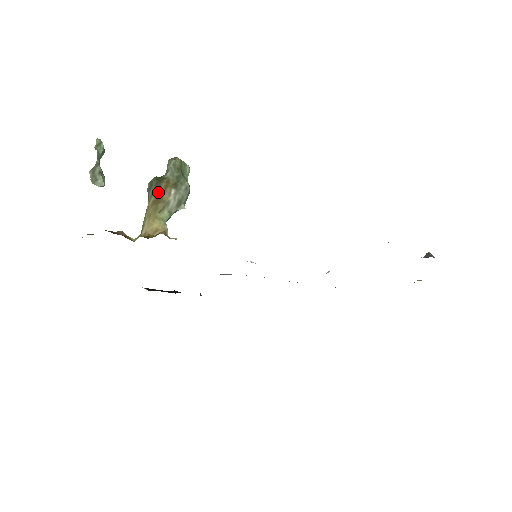
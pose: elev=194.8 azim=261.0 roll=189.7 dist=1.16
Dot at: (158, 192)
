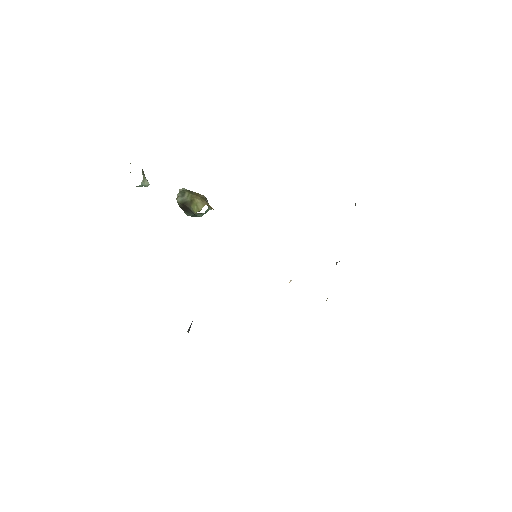
Dot at: (194, 194)
